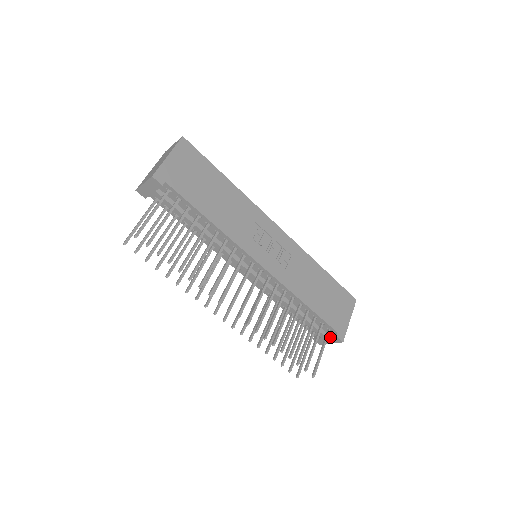
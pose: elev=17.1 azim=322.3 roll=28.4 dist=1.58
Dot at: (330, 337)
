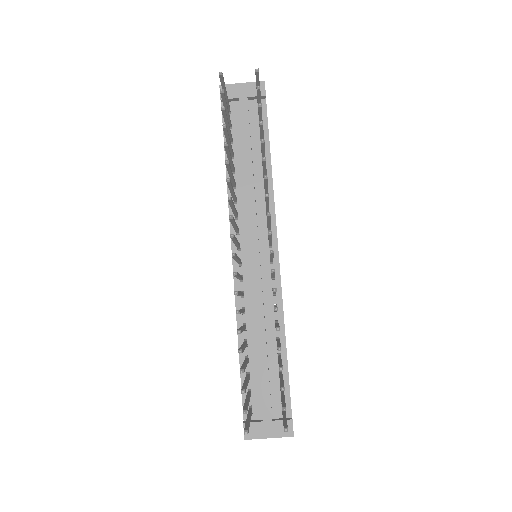
Dot at: (279, 420)
